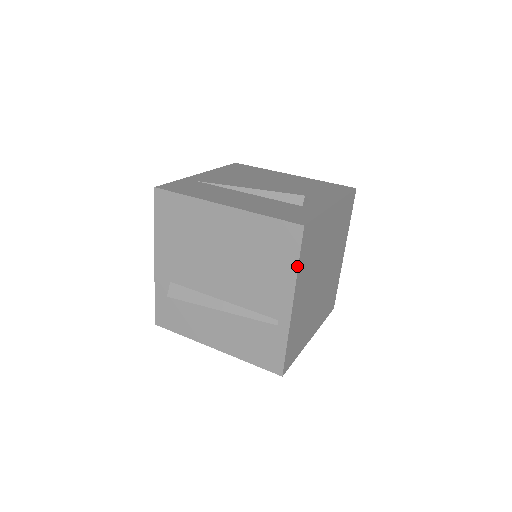
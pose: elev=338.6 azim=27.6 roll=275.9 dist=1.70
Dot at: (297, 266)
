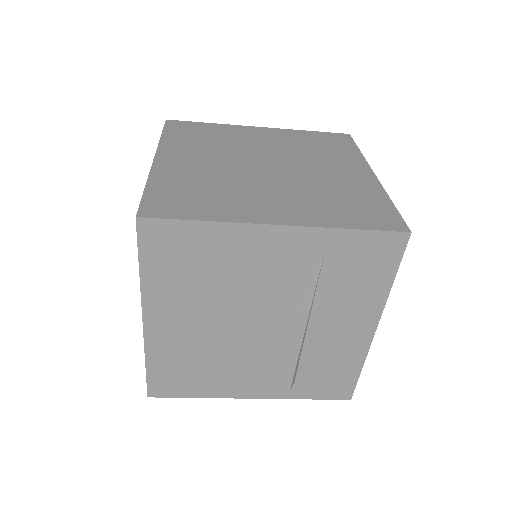
Dot at: (161, 138)
